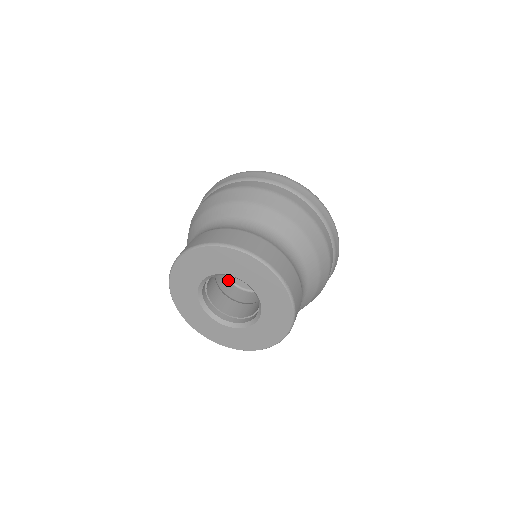
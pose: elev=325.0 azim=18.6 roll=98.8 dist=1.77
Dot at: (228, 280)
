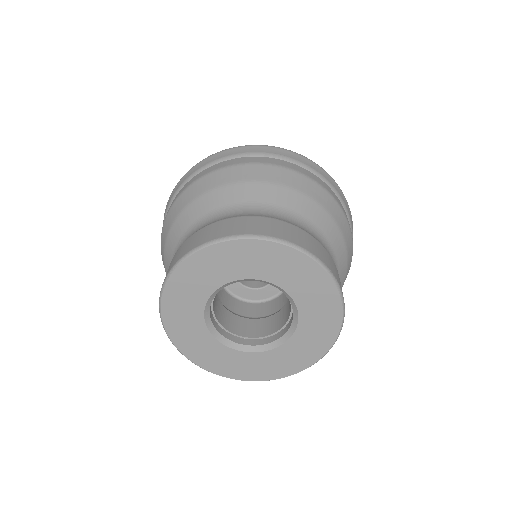
Dot at: (231, 296)
